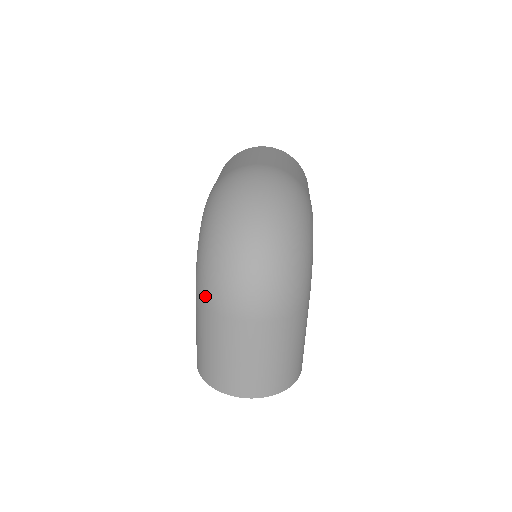
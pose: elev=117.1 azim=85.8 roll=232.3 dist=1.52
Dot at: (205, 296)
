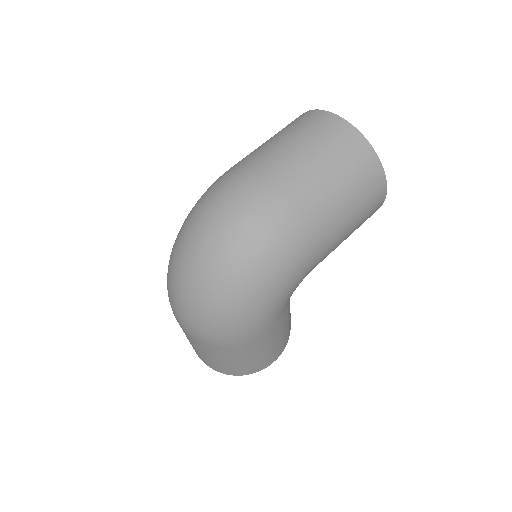
Dot at: occluded
